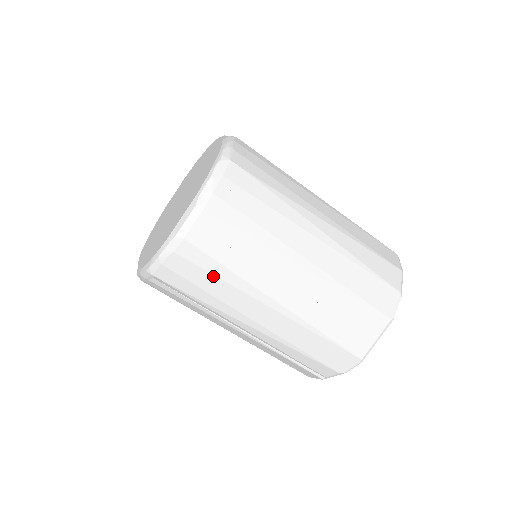
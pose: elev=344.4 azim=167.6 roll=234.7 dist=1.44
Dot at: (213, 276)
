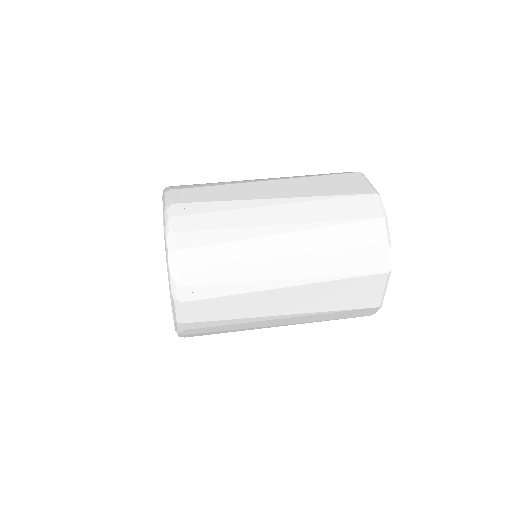
Dot at: (223, 326)
